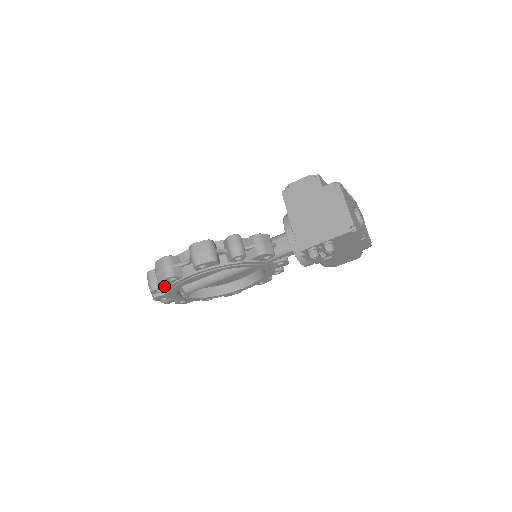
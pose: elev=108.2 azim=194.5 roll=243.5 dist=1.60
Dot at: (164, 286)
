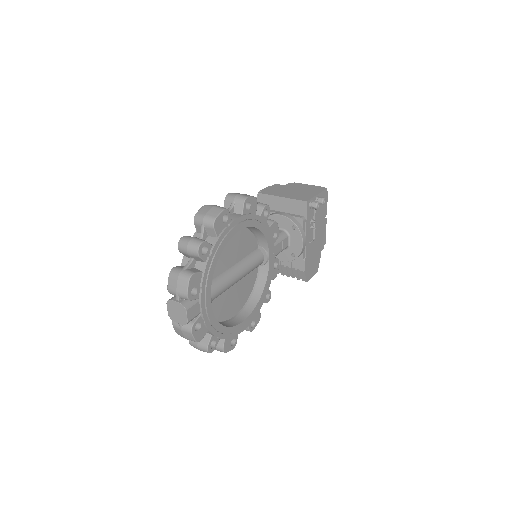
Dot at: (209, 243)
